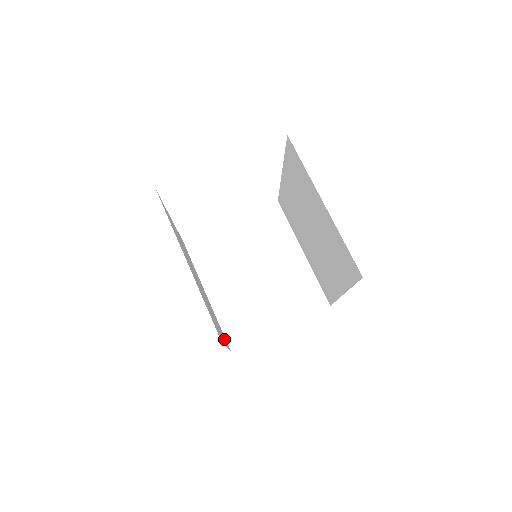
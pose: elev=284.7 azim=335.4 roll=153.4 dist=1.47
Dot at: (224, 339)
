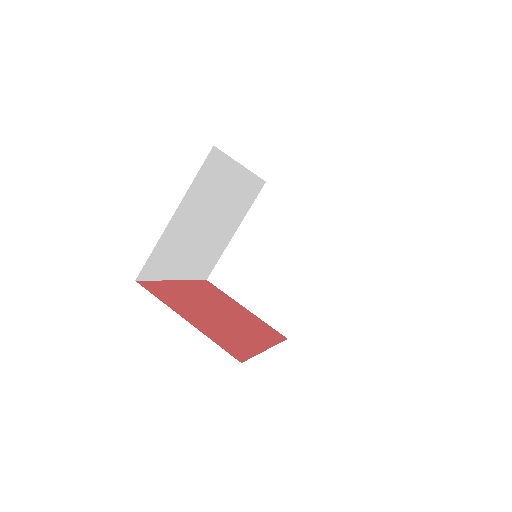
Dot at: (194, 271)
